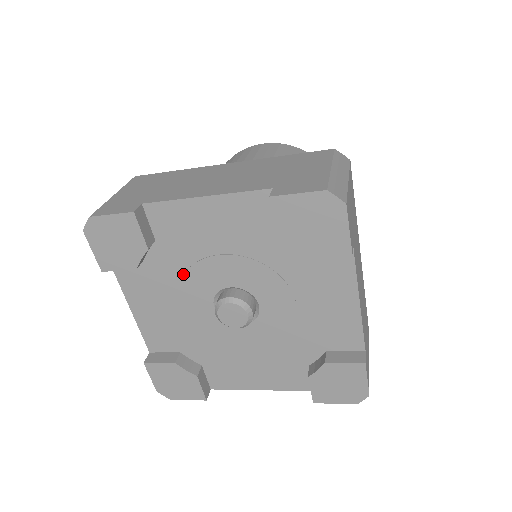
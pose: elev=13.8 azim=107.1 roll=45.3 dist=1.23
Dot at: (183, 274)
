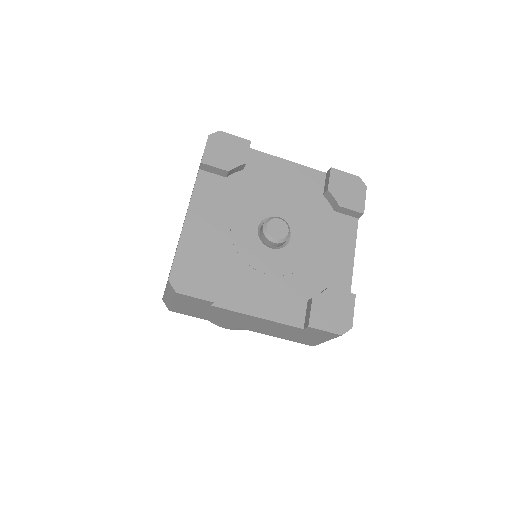
Dot at: (249, 197)
